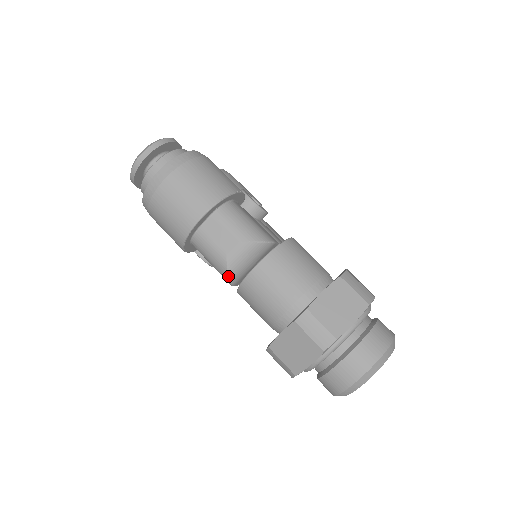
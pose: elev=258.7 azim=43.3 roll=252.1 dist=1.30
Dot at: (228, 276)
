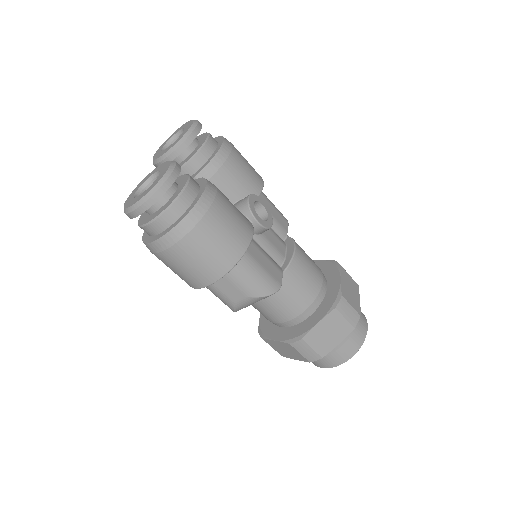
Dot at: occluded
